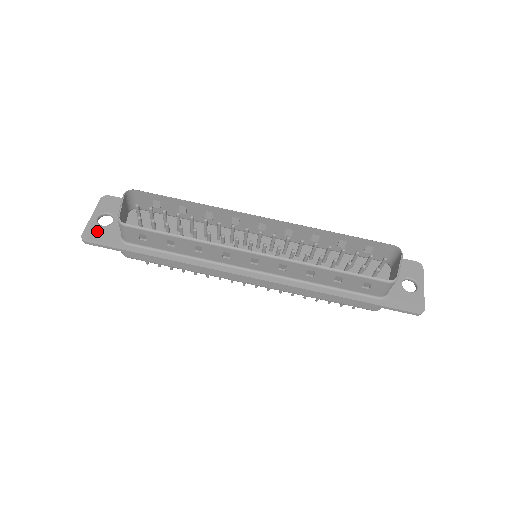
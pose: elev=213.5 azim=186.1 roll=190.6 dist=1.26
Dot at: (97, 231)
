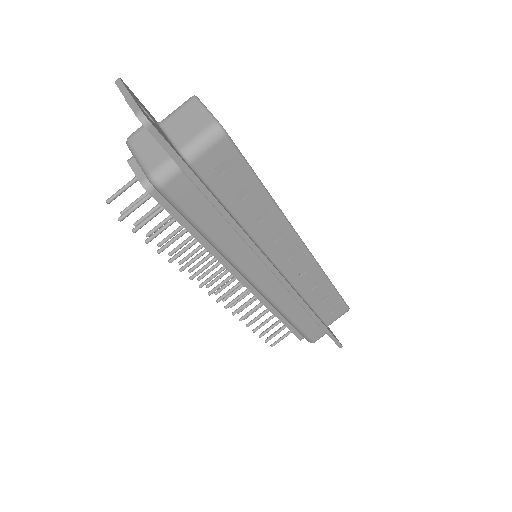
Dot at: occluded
